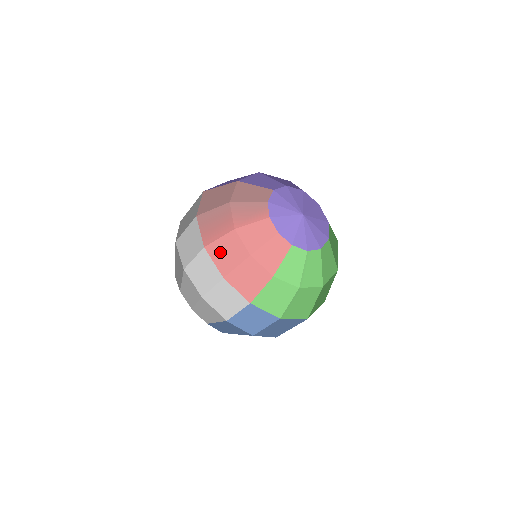
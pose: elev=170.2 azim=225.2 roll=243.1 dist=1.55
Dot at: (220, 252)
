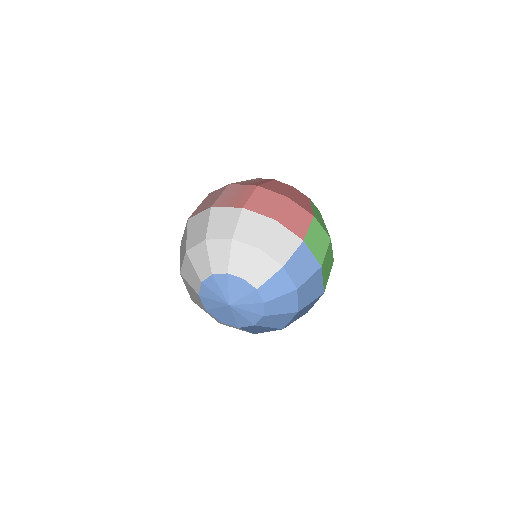
Dot at: (258, 205)
